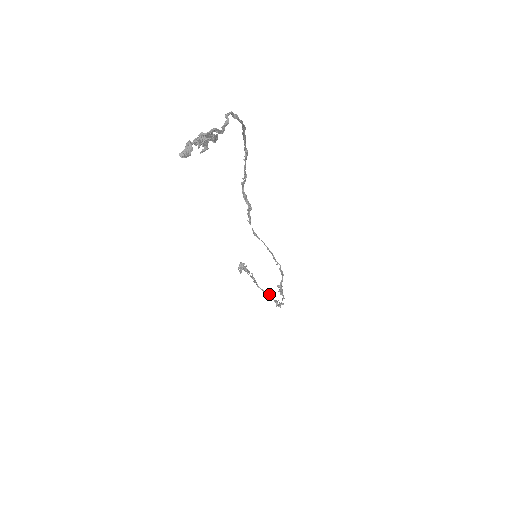
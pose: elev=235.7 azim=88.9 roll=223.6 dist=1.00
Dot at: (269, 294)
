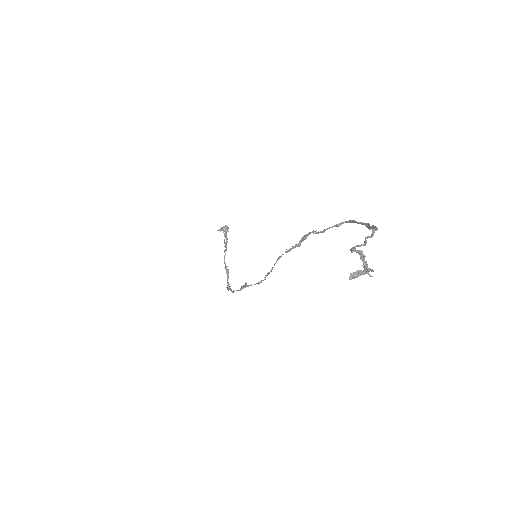
Dot at: (228, 272)
